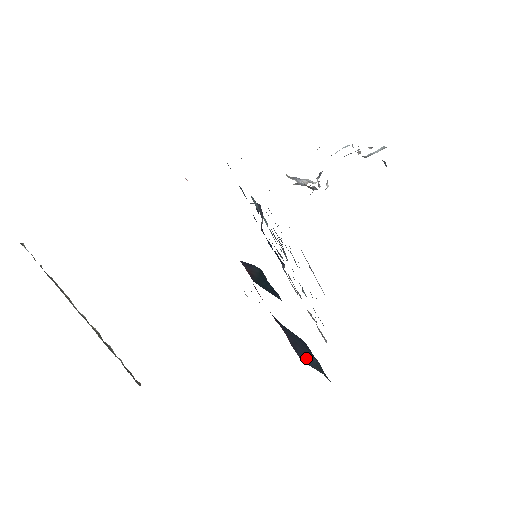
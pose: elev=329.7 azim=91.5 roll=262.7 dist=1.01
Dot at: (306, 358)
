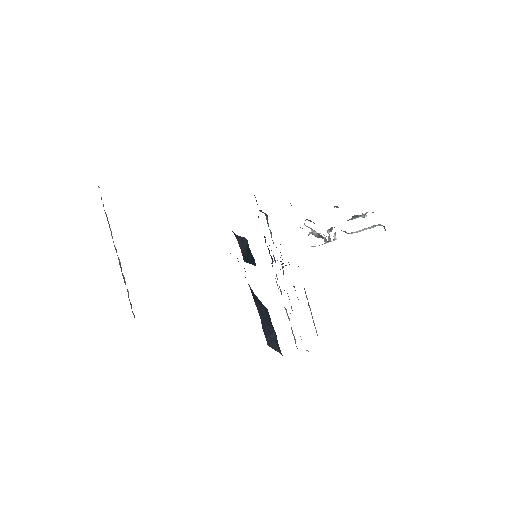
Dot at: (270, 338)
